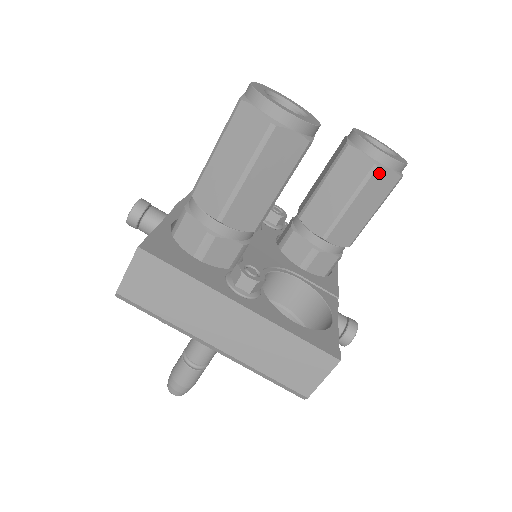
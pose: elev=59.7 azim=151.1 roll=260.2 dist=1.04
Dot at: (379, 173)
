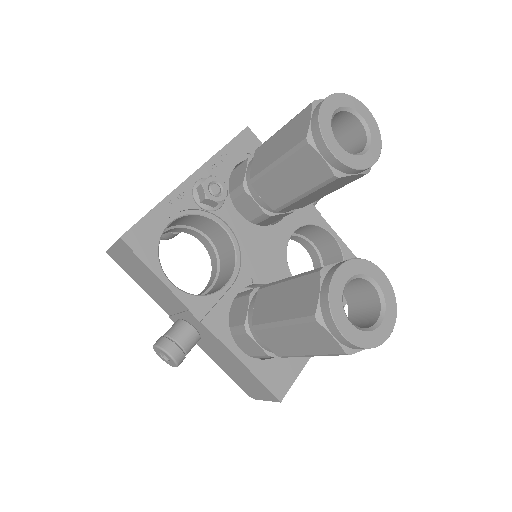
Dot at: occluded
